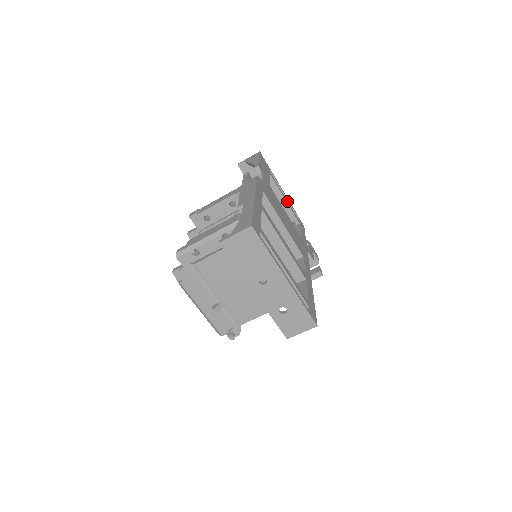
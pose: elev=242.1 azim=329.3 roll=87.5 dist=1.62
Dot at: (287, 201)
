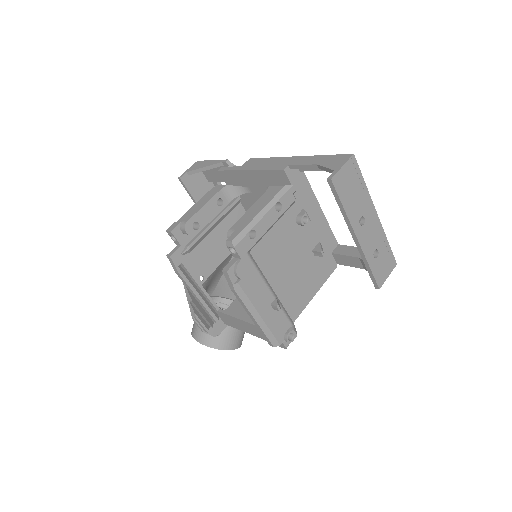
Dot at: occluded
